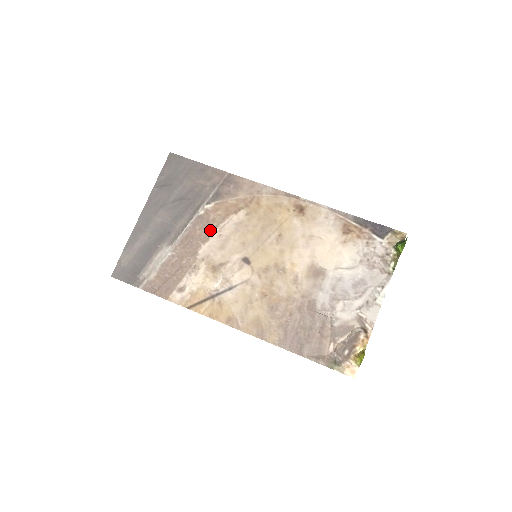
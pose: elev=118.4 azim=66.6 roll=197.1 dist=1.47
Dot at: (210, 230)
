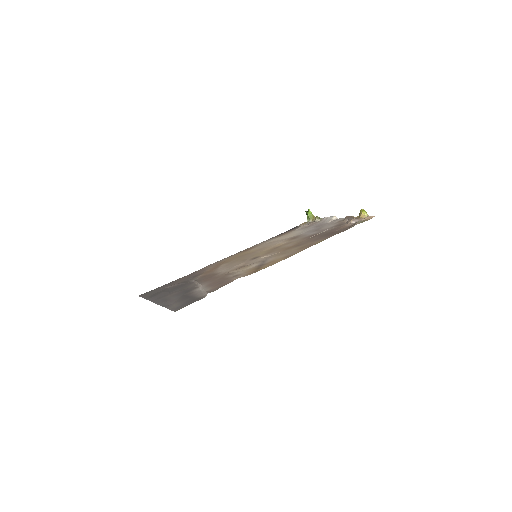
Dot at: occluded
